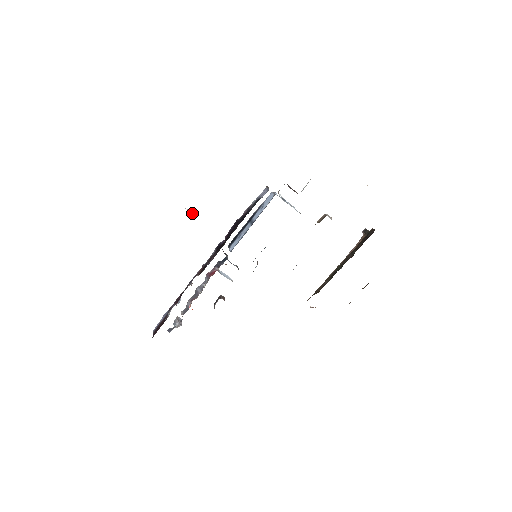
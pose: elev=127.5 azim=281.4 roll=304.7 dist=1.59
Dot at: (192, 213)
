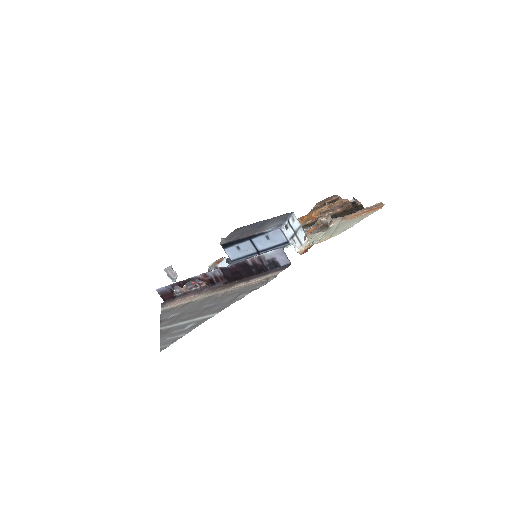
Dot at: (219, 306)
